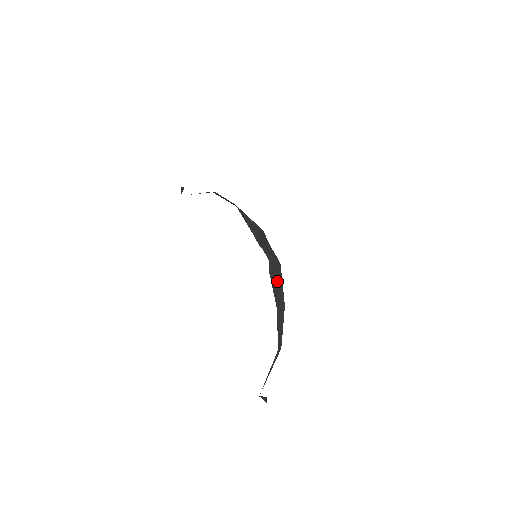
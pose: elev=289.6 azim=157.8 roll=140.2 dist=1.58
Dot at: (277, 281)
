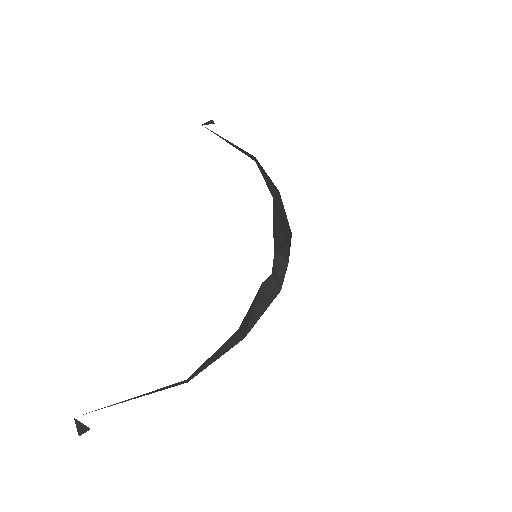
Dot at: (261, 303)
